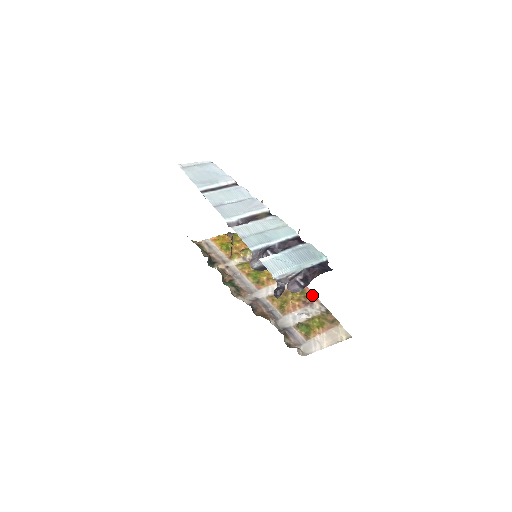
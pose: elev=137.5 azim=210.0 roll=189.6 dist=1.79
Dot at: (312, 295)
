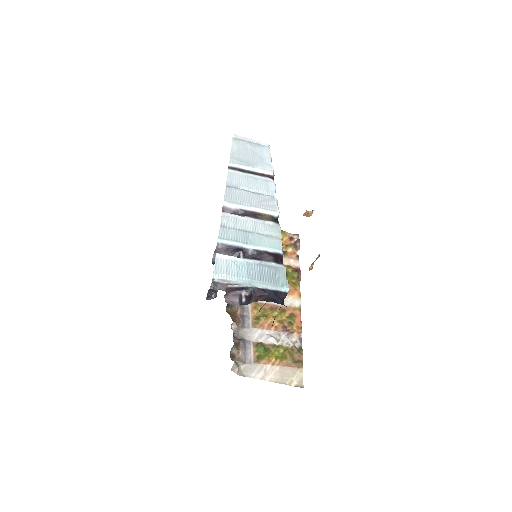
Dot at: (299, 325)
